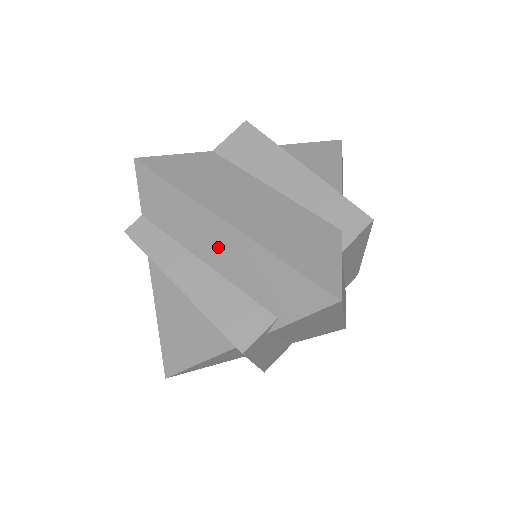
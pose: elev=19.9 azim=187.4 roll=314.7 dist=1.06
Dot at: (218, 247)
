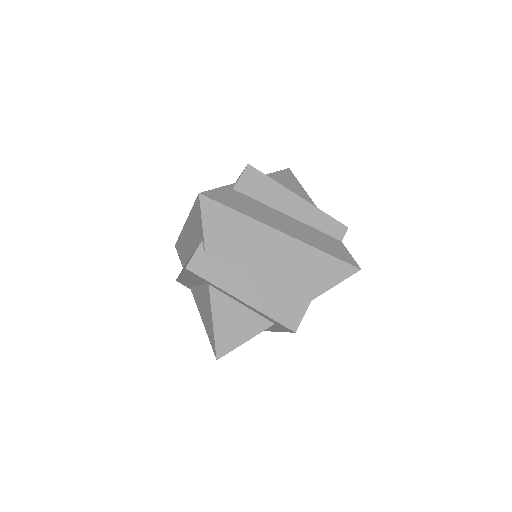
Dot at: (189, 240)
